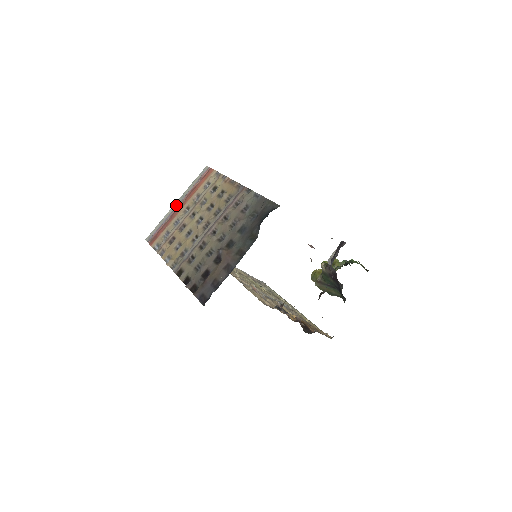
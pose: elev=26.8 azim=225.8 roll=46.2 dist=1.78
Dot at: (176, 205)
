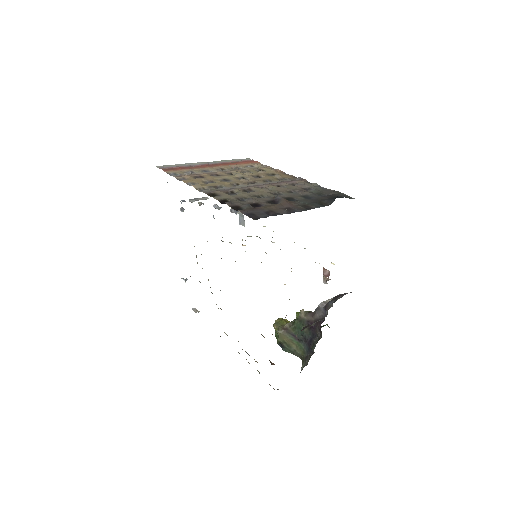
Dot at: (206, 163)
